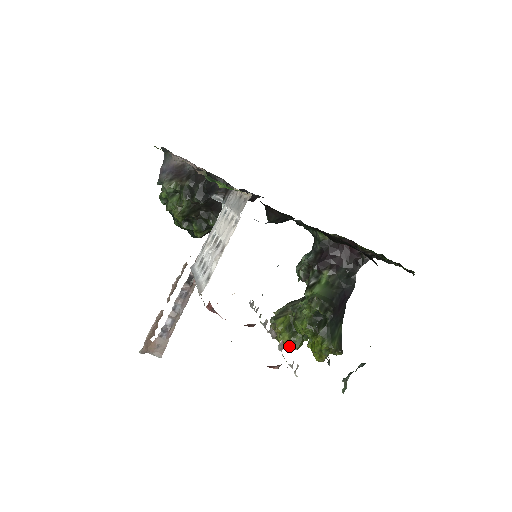
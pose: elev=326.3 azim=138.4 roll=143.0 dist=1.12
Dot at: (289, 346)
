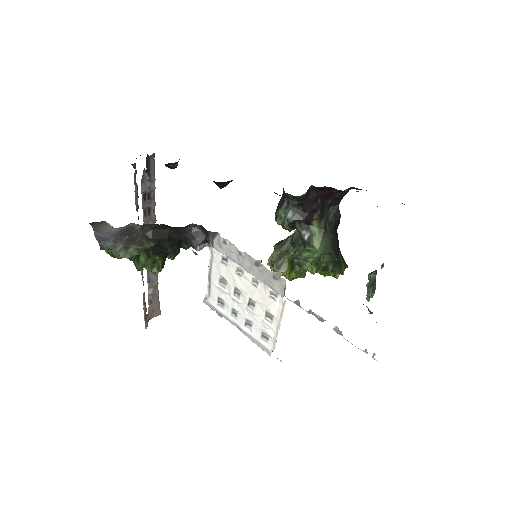
Dot at: occluded
